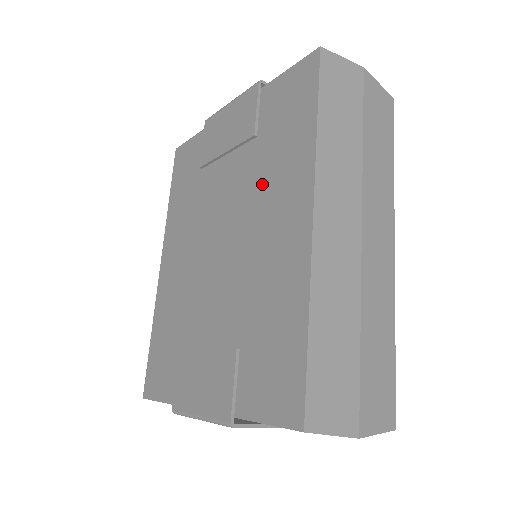
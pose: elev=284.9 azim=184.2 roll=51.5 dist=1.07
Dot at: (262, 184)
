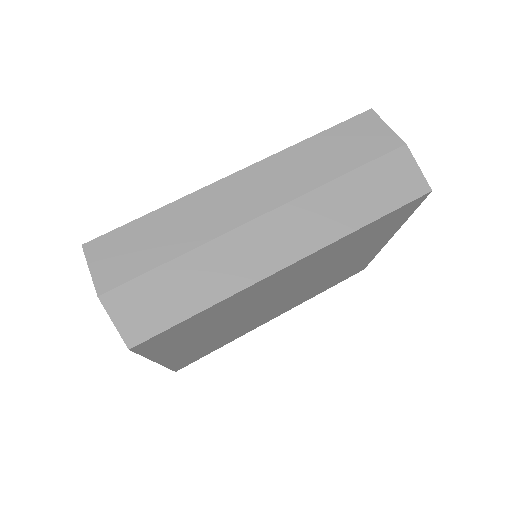
Dot at: occluded
